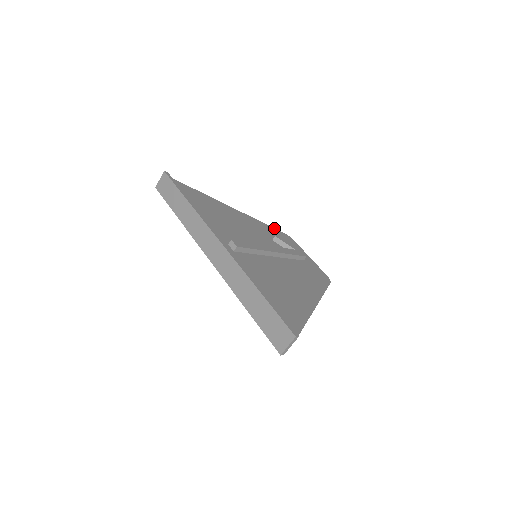
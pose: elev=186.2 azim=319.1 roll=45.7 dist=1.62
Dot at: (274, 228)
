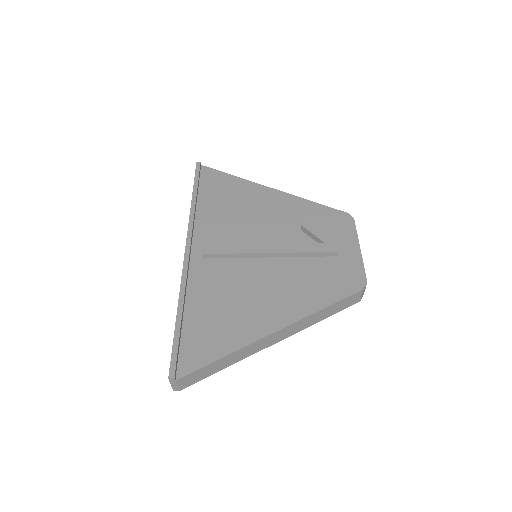
Dot at: (329, 207)
